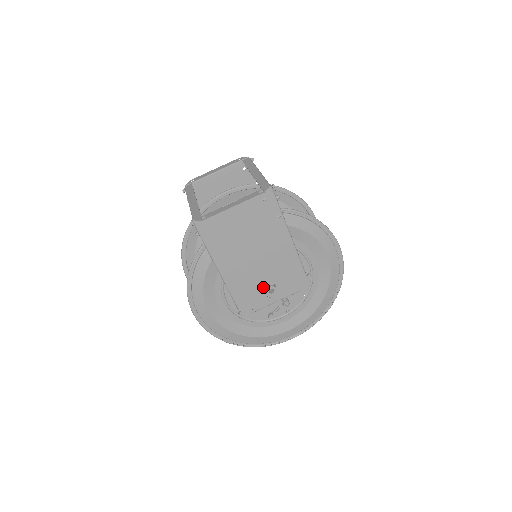
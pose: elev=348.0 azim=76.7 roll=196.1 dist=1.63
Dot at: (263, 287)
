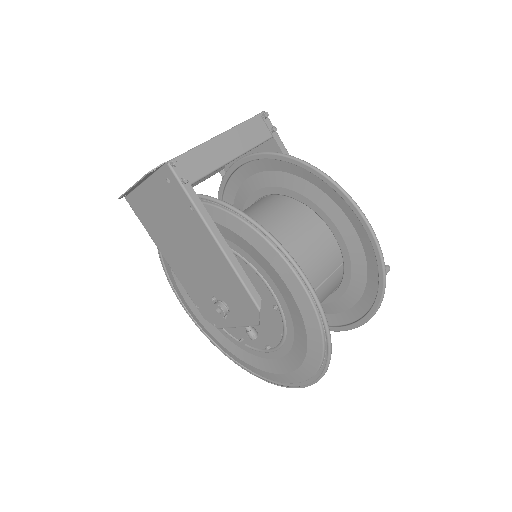
Dot at: (215, 301)
